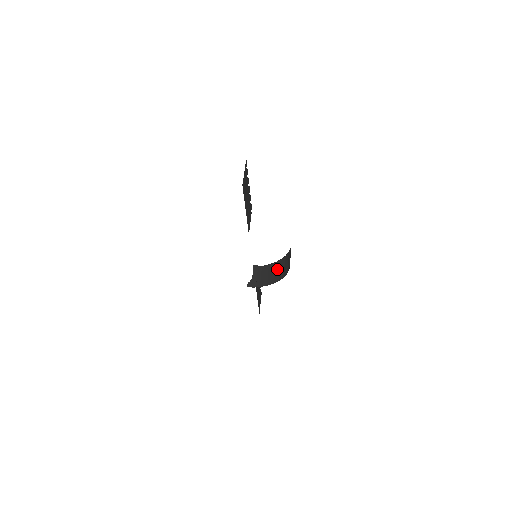
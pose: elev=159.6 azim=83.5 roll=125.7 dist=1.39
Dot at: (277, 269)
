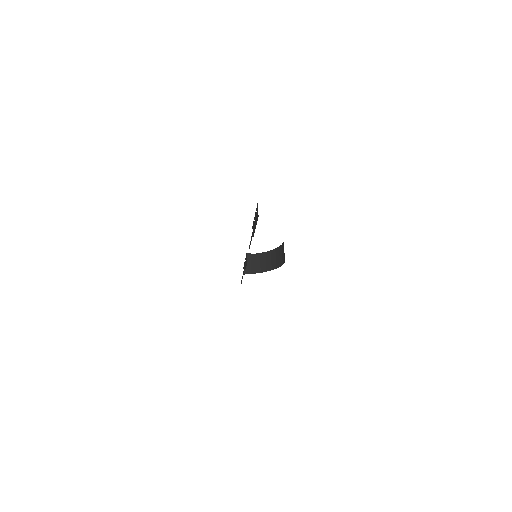
Dot at: (268, 259)
